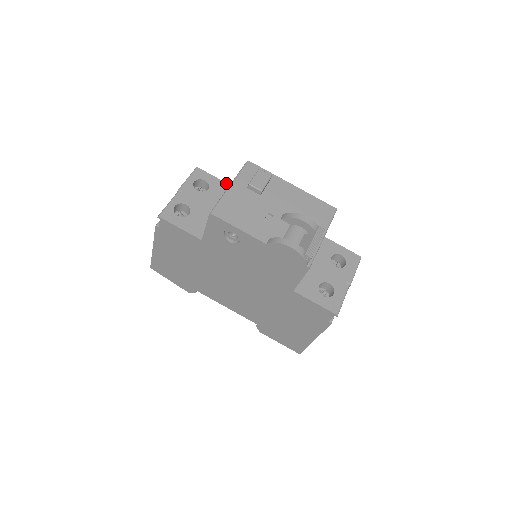
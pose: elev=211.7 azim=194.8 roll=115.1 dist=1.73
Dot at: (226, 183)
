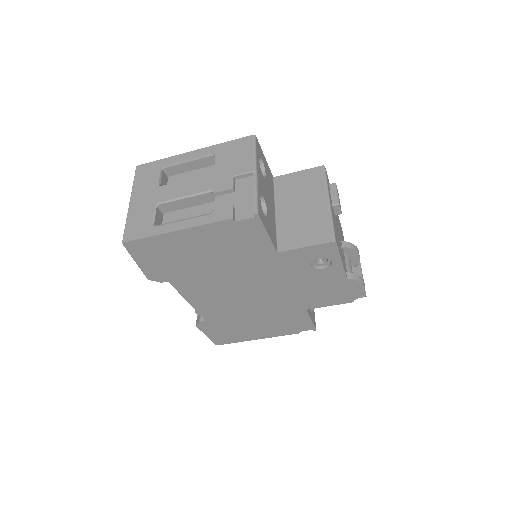
Dot at: occluded
